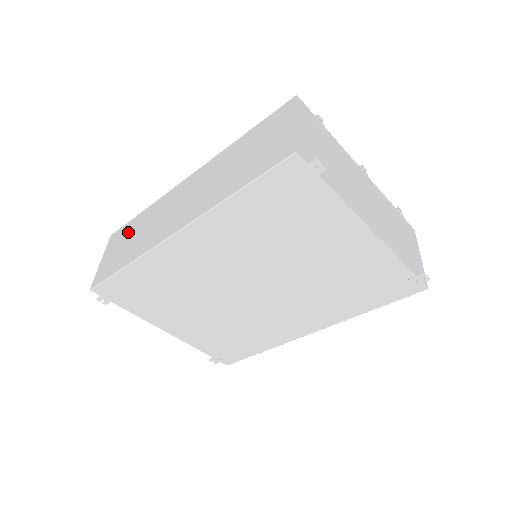
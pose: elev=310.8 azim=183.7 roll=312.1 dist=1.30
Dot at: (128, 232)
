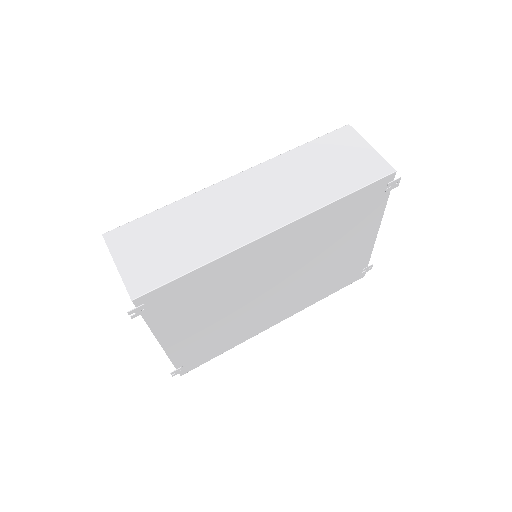
Dot at: (156, 230)
